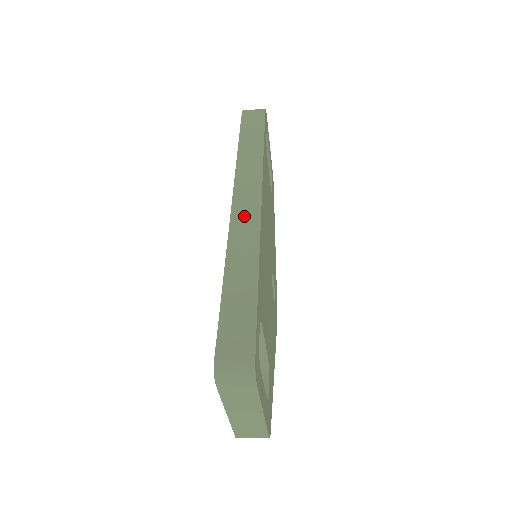
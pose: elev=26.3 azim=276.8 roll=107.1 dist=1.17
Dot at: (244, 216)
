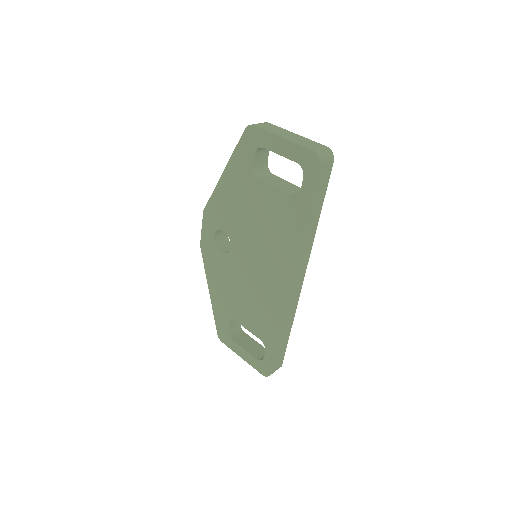
Dot at: (294, 296)
